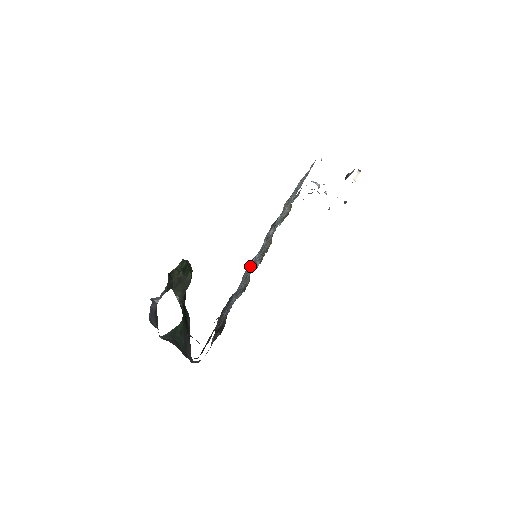
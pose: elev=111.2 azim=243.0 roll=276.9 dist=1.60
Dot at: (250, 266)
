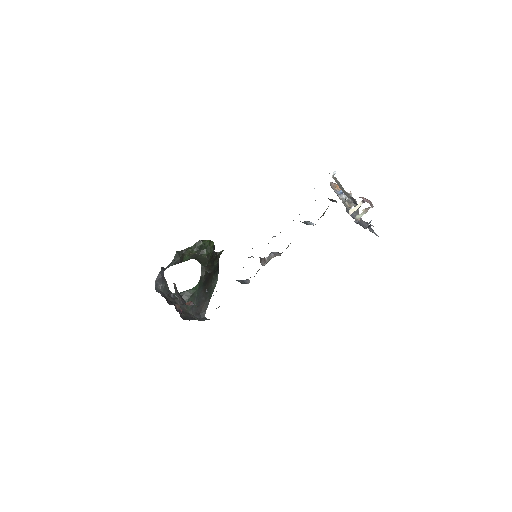
Dot at: occluded
